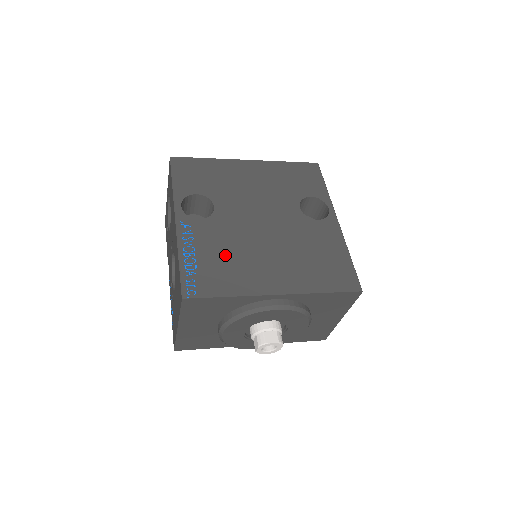
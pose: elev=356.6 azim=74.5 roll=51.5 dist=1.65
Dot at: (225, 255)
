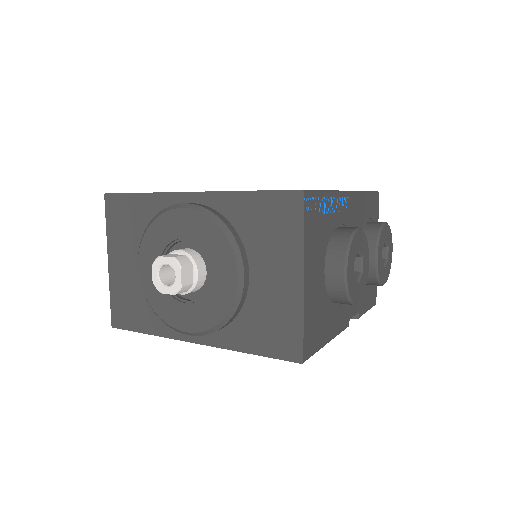
Dot at: occluded
